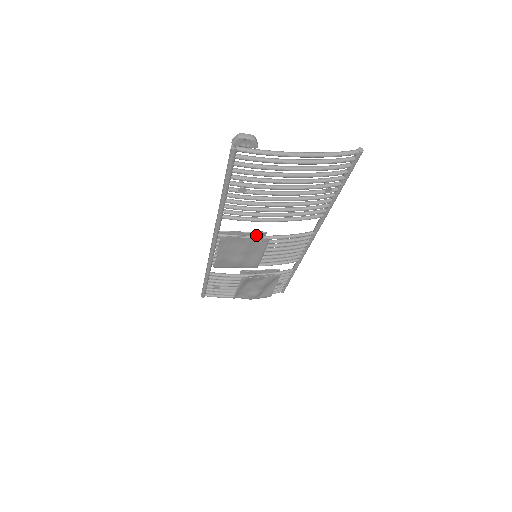
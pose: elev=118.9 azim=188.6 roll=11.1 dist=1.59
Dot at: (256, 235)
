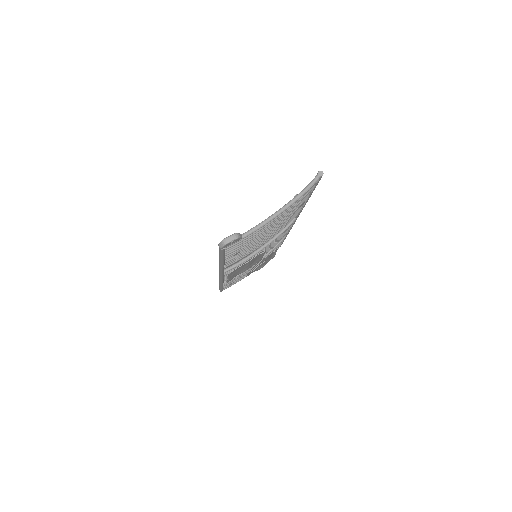
Dot at: occluded
